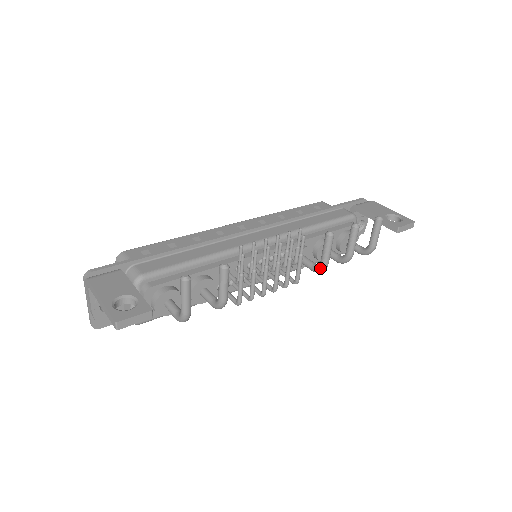
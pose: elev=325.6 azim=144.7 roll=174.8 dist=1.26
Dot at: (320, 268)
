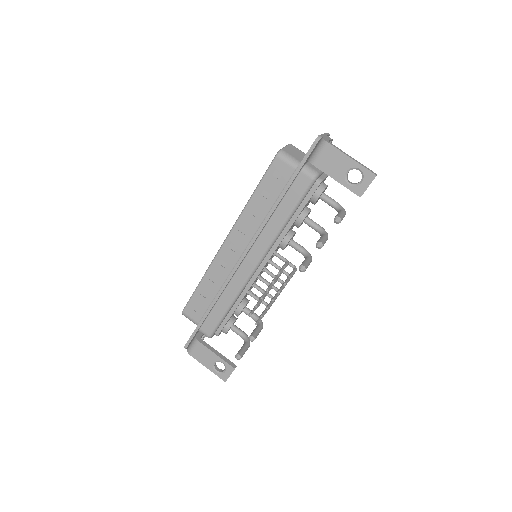
Dot at: occluded
